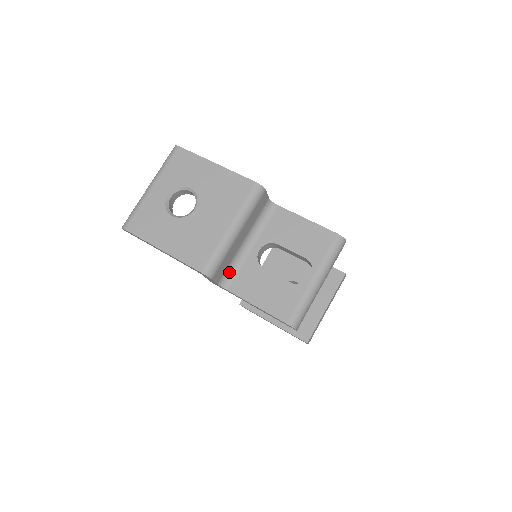
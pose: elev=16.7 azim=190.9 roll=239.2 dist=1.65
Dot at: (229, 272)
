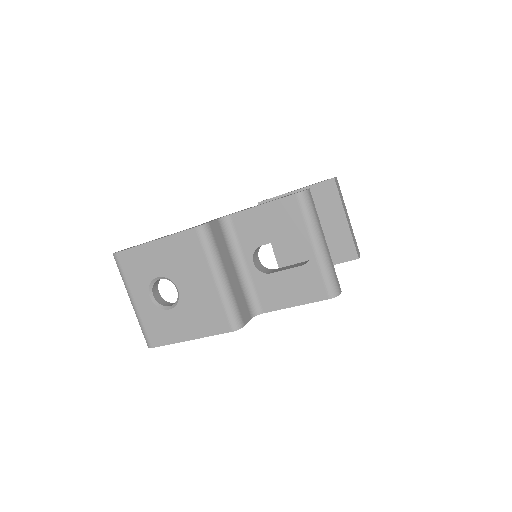
Dot at: (250, 301)
